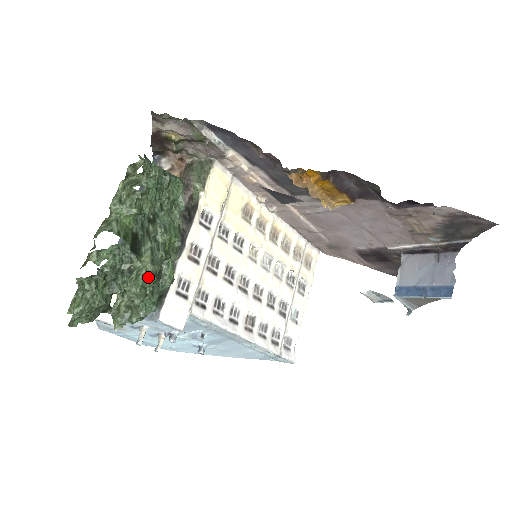
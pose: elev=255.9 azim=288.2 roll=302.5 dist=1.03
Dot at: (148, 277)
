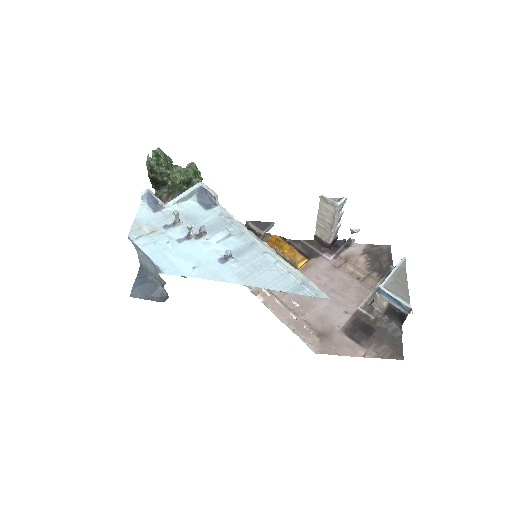
Dot at: occluded
